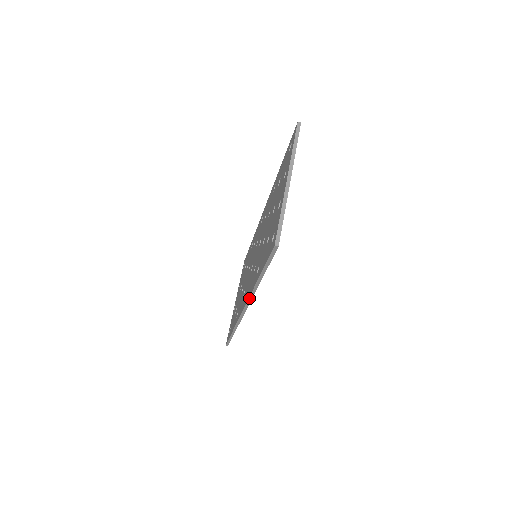
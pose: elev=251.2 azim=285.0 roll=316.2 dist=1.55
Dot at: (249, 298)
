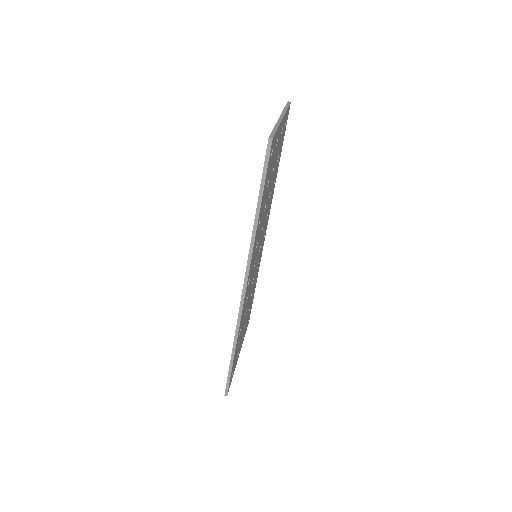
Dot at: (247, 262)
